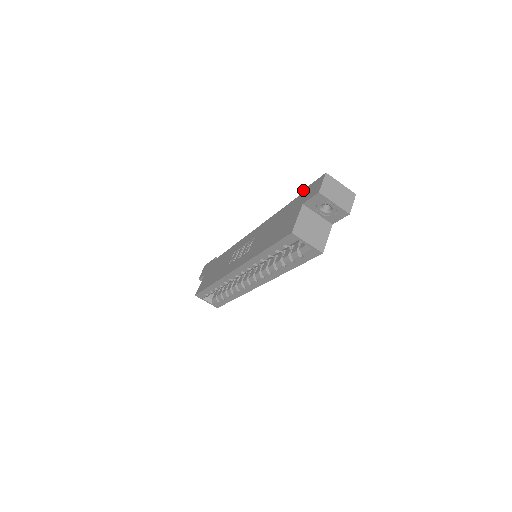
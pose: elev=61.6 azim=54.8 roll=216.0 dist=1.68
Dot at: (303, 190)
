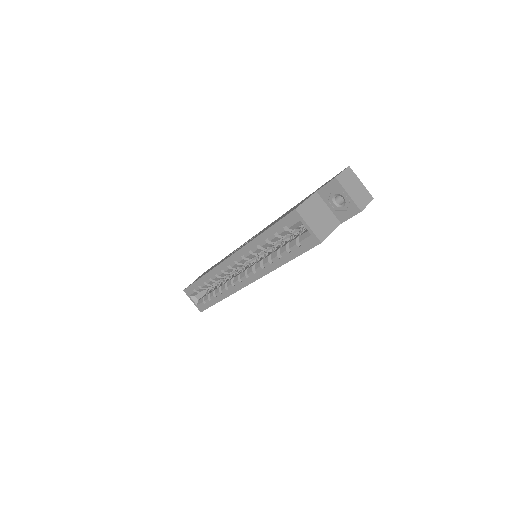
Dot at: (322, 185)
